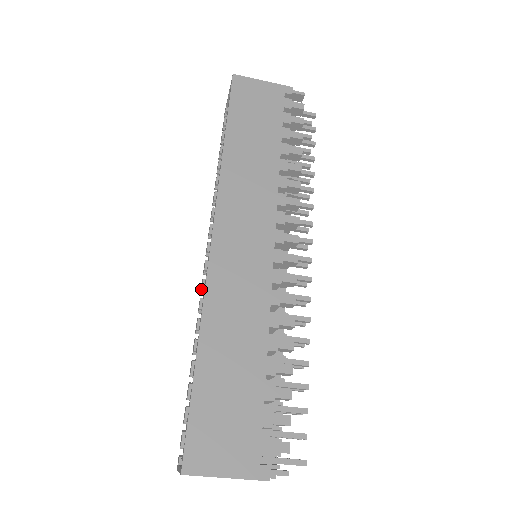
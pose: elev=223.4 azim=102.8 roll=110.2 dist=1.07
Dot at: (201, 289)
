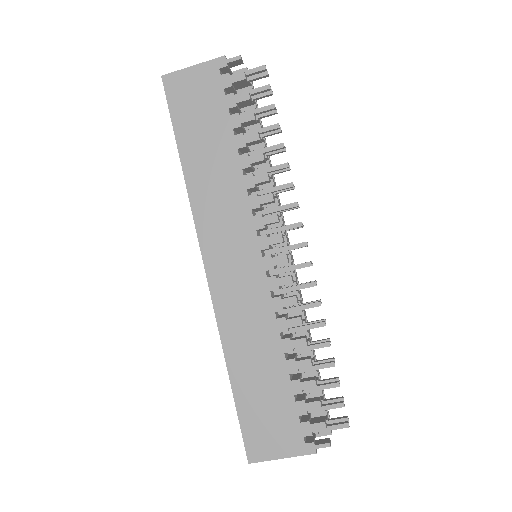
Dot at: occluded
